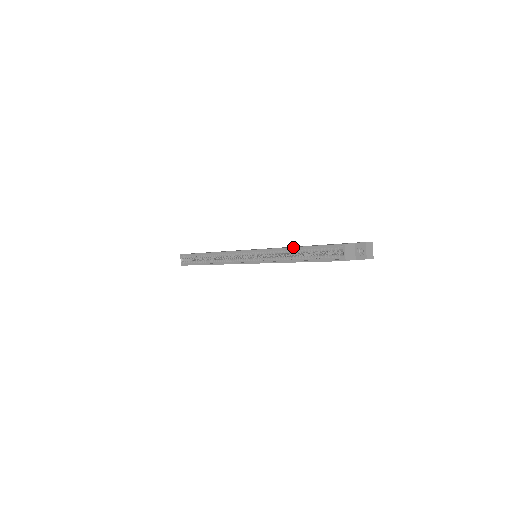
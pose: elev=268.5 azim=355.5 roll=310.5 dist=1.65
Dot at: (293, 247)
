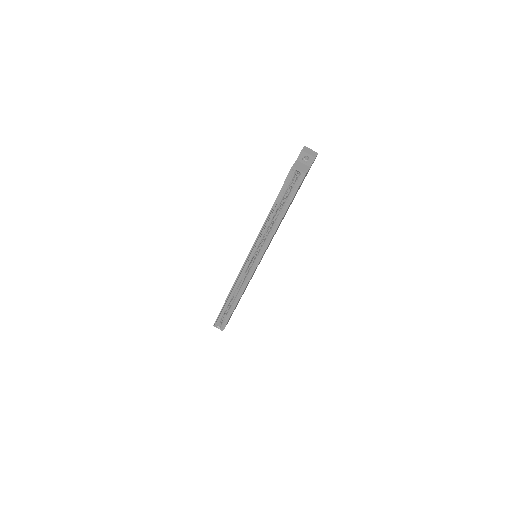
Dot at: (268, 214)
